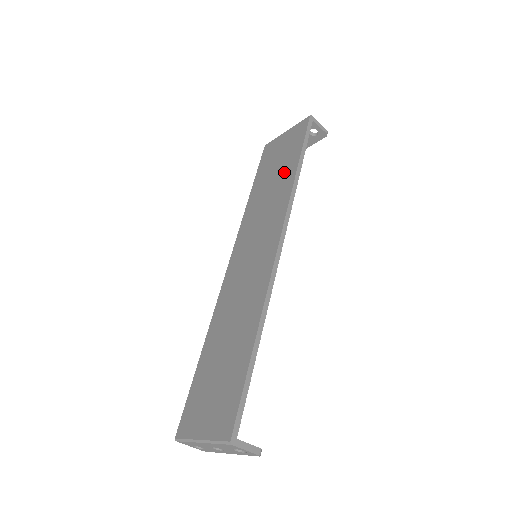
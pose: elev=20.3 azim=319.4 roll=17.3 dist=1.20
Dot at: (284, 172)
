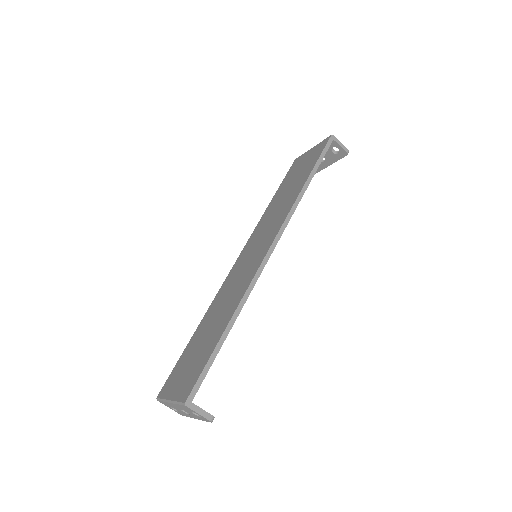
Dot at: (297, 184)
